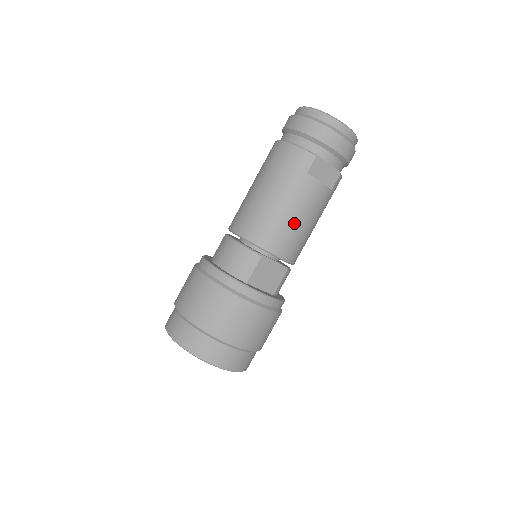
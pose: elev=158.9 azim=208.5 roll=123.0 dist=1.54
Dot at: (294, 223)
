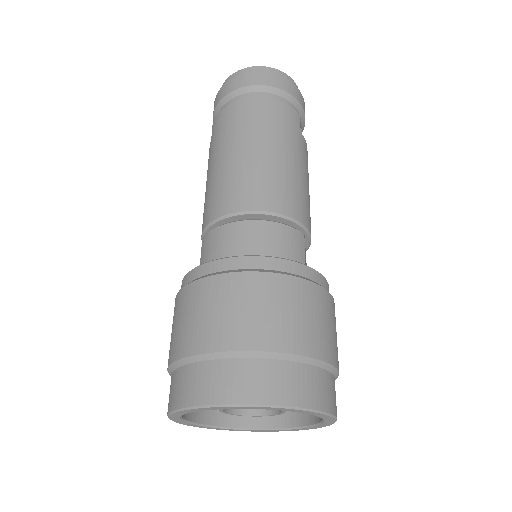
Dot at: (308, 192)
